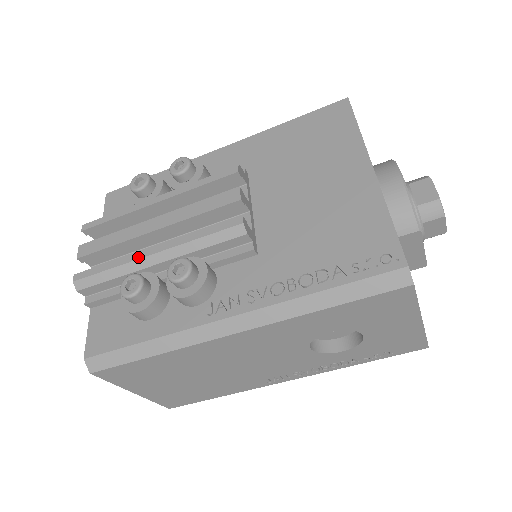
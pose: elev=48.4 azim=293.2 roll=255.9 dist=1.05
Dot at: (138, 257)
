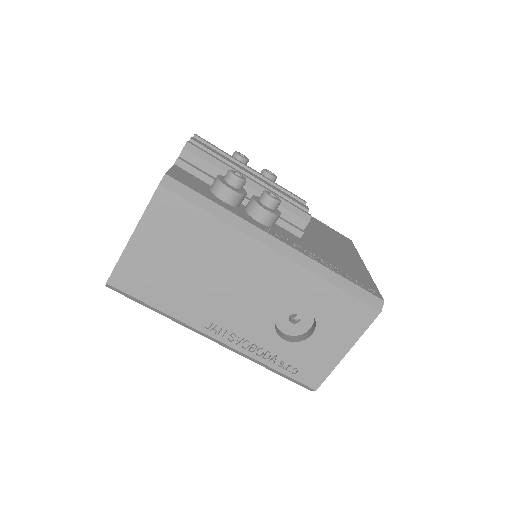
Dot at: (241, 173)
